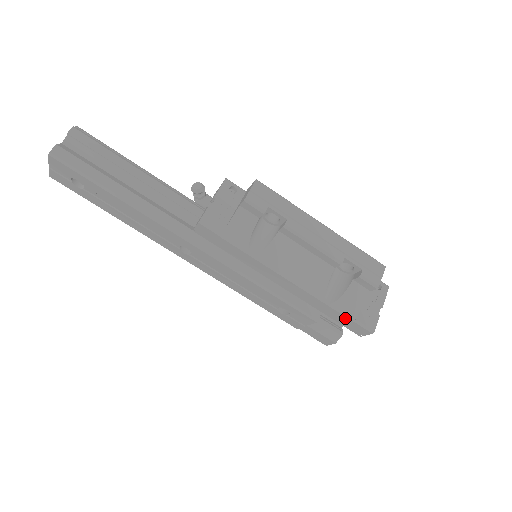
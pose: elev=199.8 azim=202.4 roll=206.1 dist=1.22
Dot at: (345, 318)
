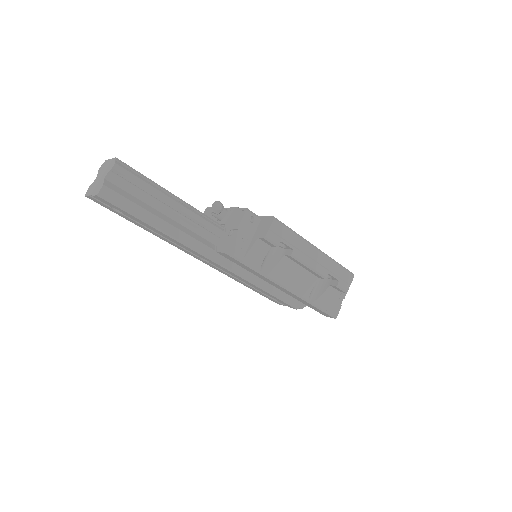
Dot at: (319, 310)
